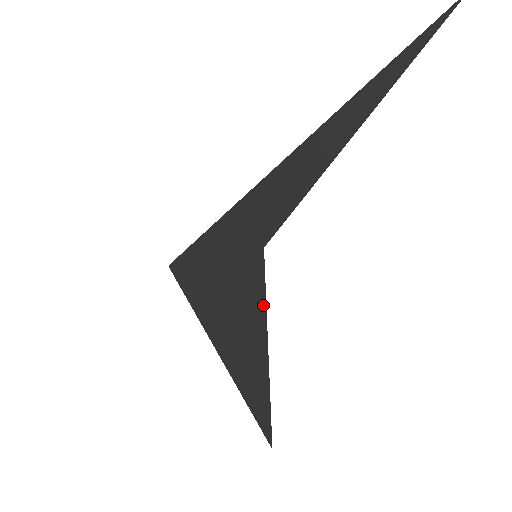
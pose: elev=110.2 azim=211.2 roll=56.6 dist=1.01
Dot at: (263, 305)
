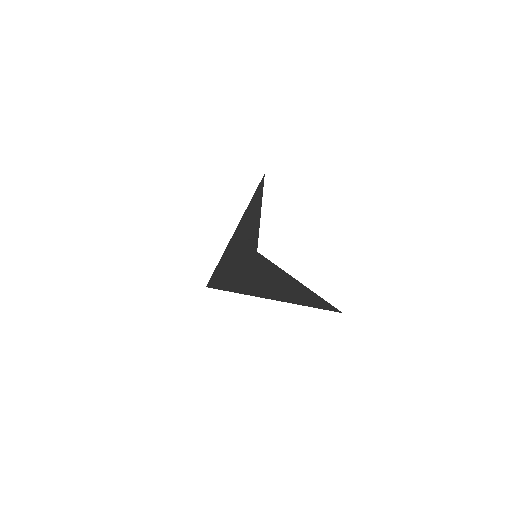
Dot at: (278, 268)
